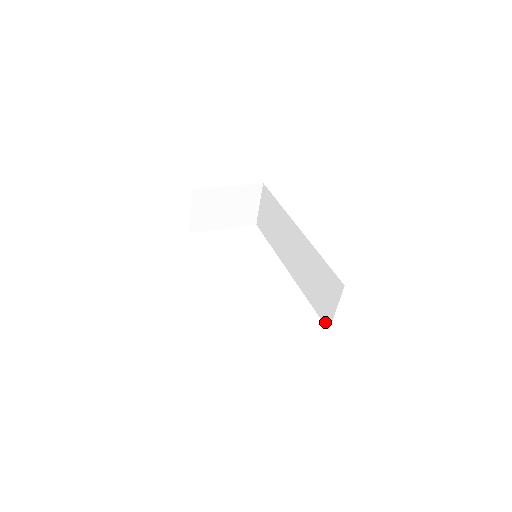
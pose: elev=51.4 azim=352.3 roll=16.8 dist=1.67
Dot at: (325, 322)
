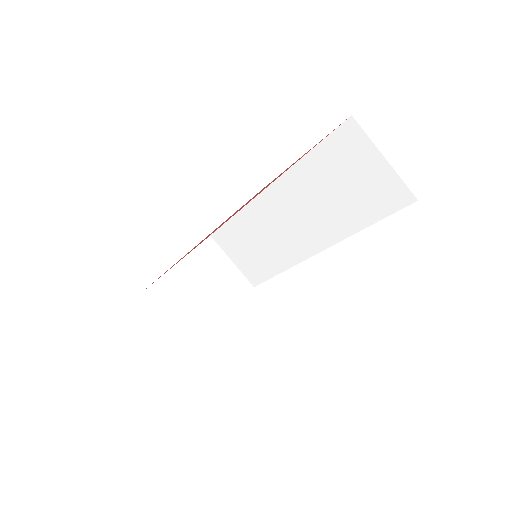
Dot at: (402, 202)
